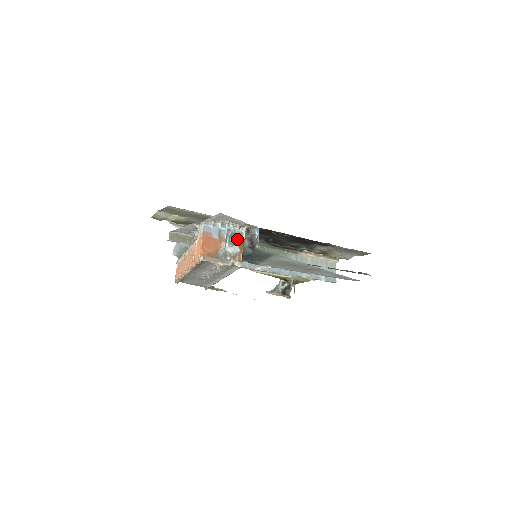
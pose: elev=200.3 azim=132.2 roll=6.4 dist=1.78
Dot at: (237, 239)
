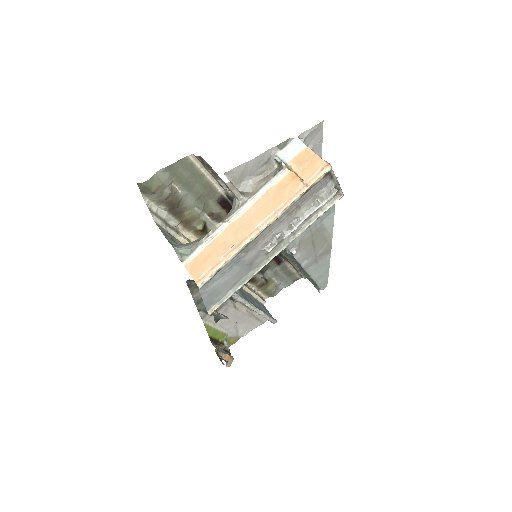
Dot at: occluded
